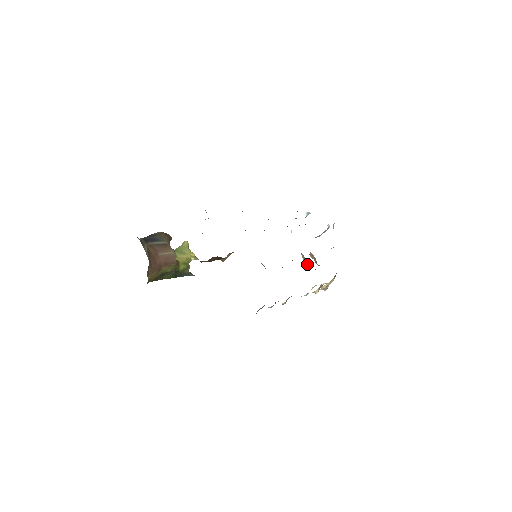
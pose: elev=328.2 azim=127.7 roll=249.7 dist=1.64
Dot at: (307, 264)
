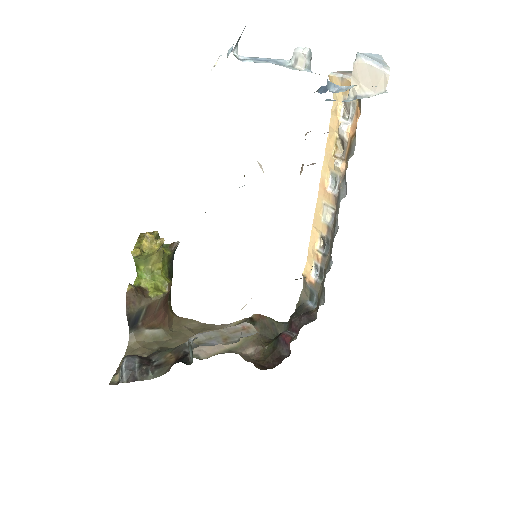
Dot at: occluded
